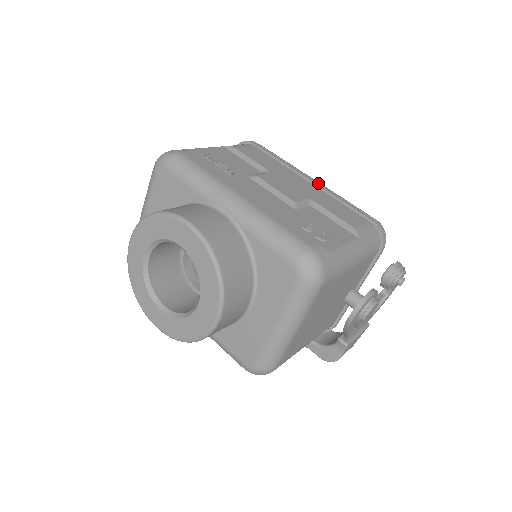
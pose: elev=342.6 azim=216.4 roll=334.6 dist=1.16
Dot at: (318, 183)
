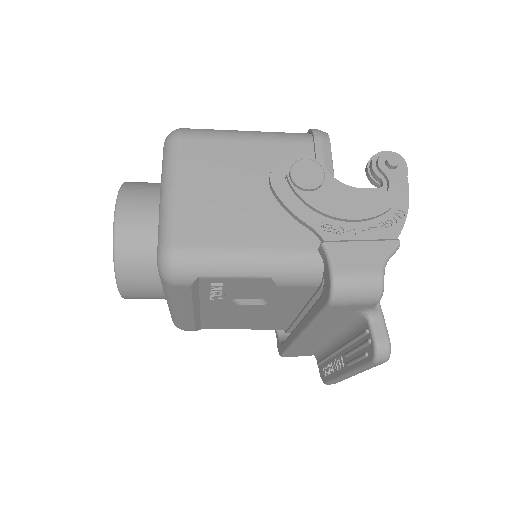
Dot at: occluded
